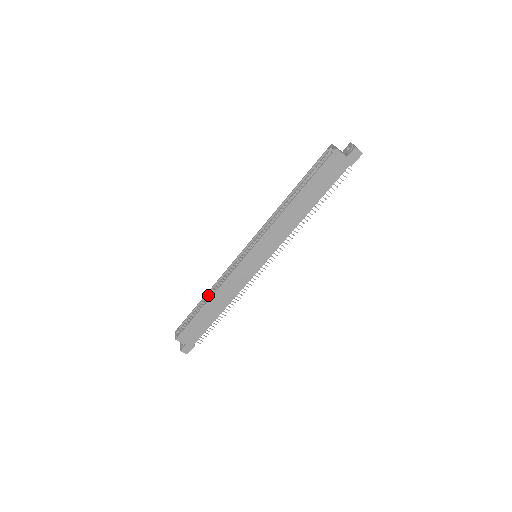
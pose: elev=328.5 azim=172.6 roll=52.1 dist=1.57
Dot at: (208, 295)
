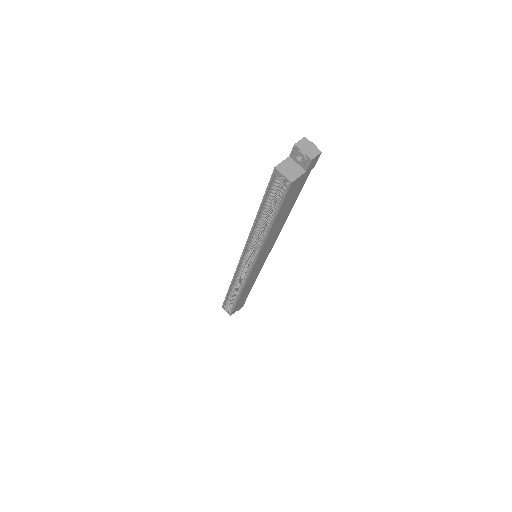
Dot at: (232, 288)
